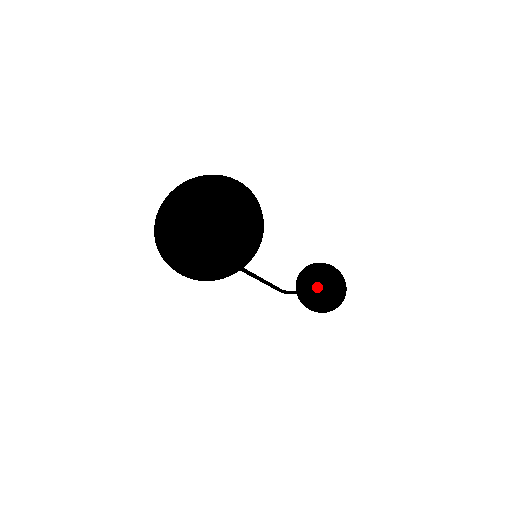
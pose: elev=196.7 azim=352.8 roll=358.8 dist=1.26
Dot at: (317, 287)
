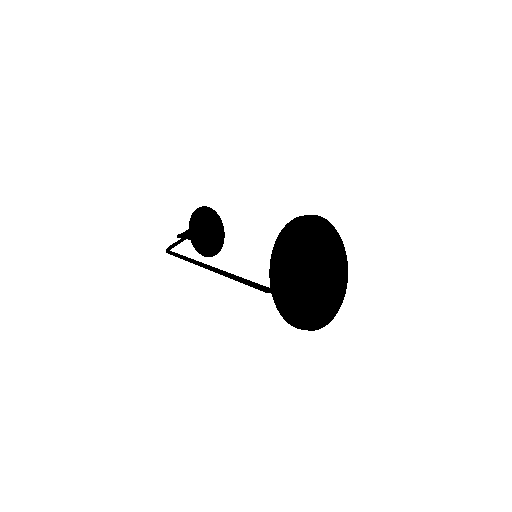
Dot at: (202, 233)
